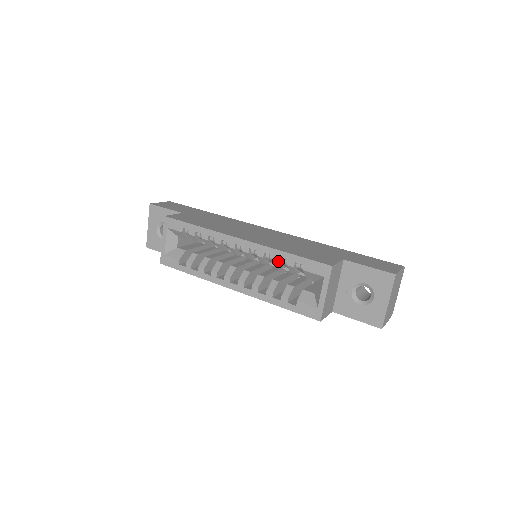
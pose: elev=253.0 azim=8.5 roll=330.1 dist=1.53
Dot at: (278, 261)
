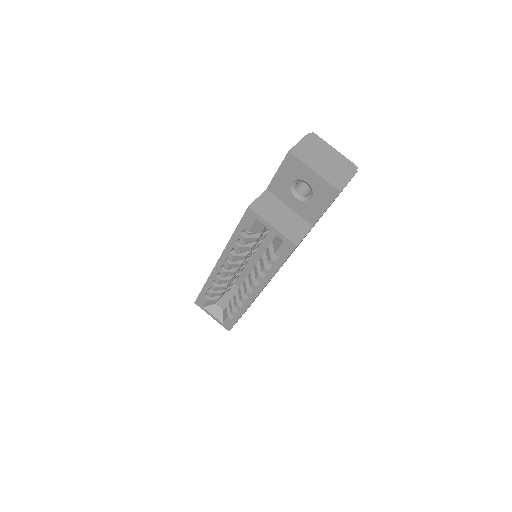
Dot at: (238, 247)
